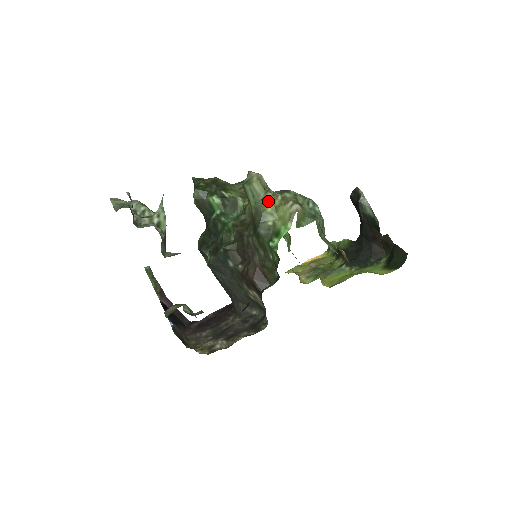
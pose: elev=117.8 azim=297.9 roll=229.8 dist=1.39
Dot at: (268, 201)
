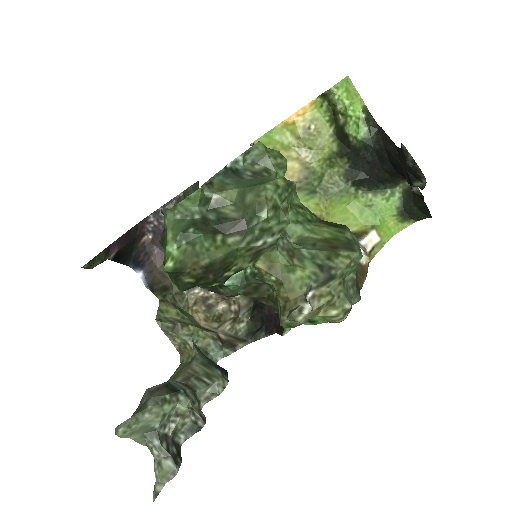
Dot at: (310, 316)
